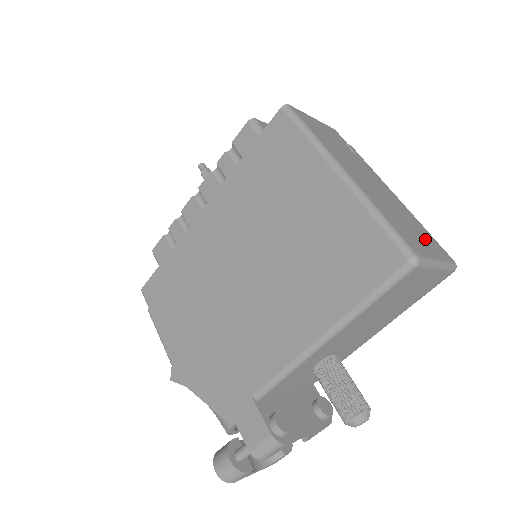
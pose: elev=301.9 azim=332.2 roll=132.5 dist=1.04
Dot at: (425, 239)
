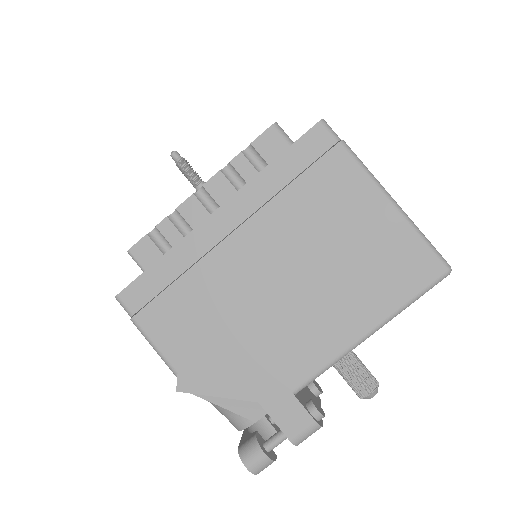
Dot at: occluded
